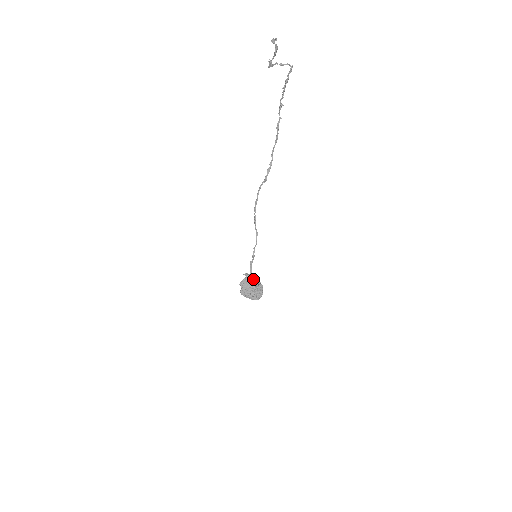
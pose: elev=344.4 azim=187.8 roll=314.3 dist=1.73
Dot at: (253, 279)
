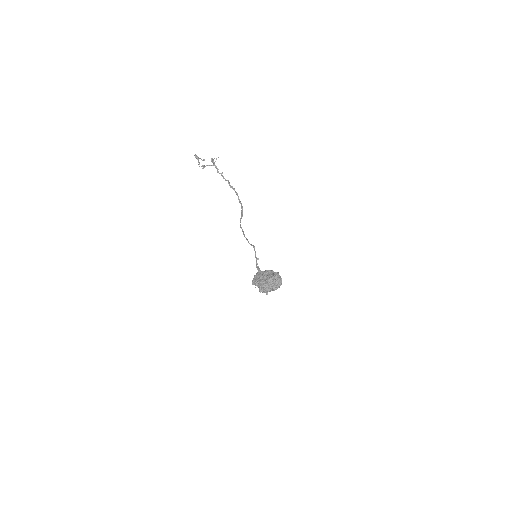
Dot at: occluded
